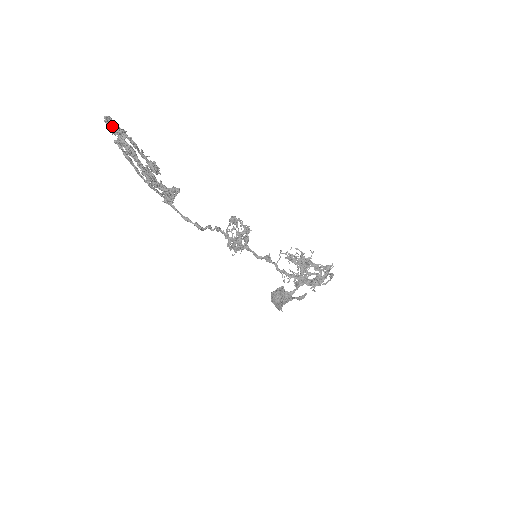
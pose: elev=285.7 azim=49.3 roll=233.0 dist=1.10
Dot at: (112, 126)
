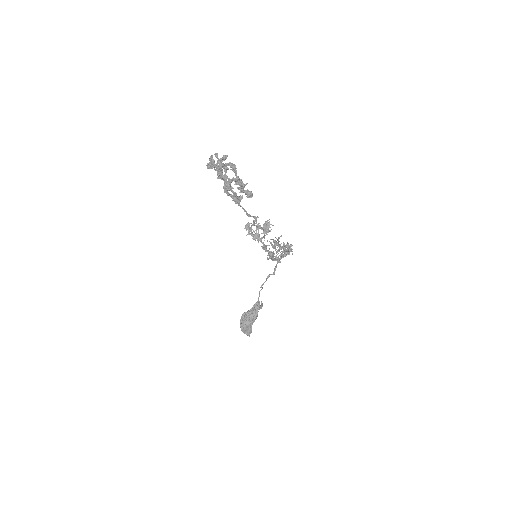
Dot at: occluded
